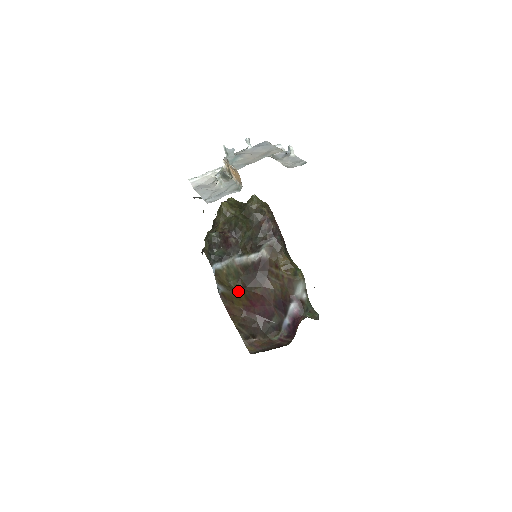
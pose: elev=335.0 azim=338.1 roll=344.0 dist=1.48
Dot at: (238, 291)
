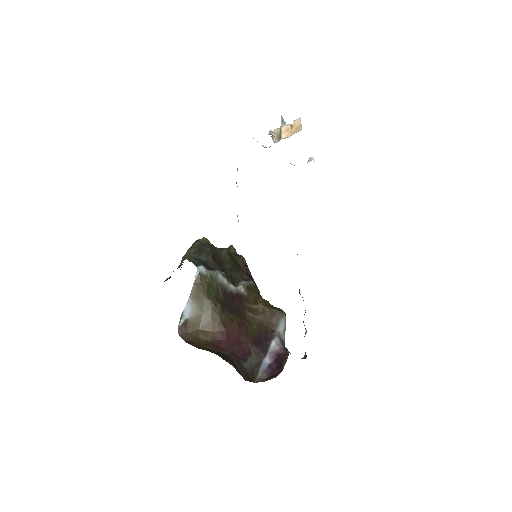
Dot at: (214, 312)
